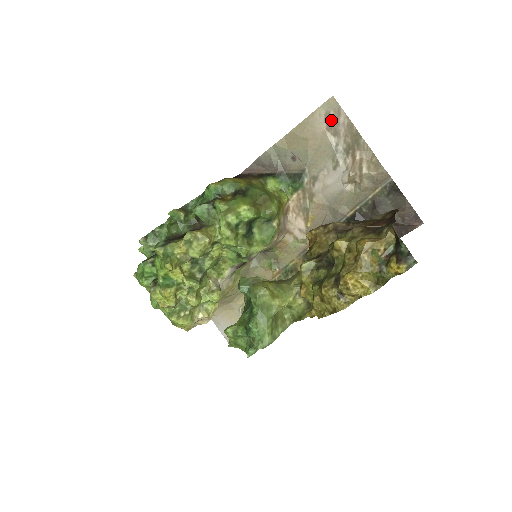
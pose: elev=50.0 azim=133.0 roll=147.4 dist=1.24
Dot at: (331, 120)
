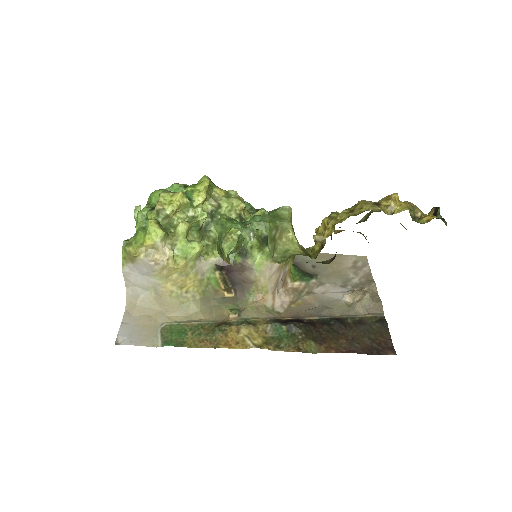
Dot at: (357, 265)
